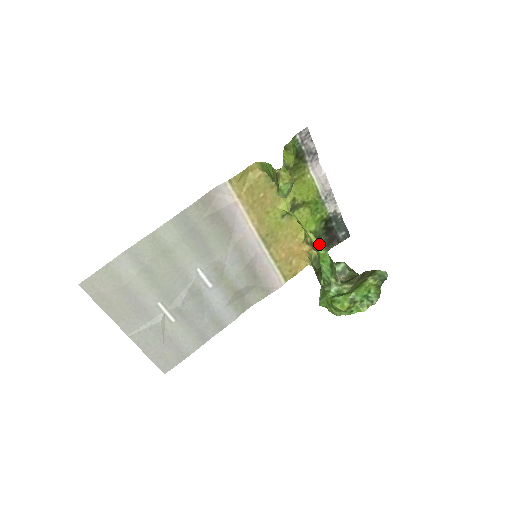
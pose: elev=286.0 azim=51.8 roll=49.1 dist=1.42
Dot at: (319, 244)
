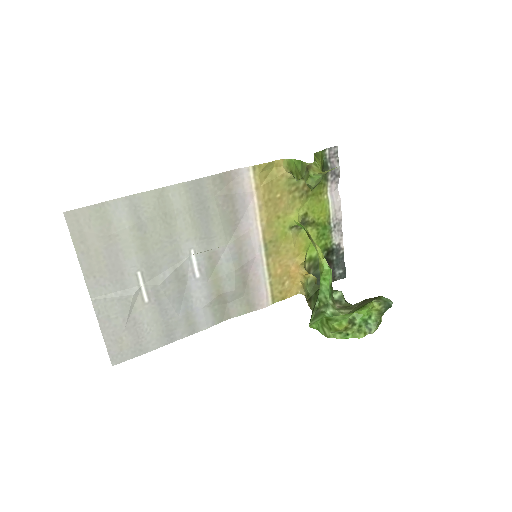
Dot at: (324, 260)
